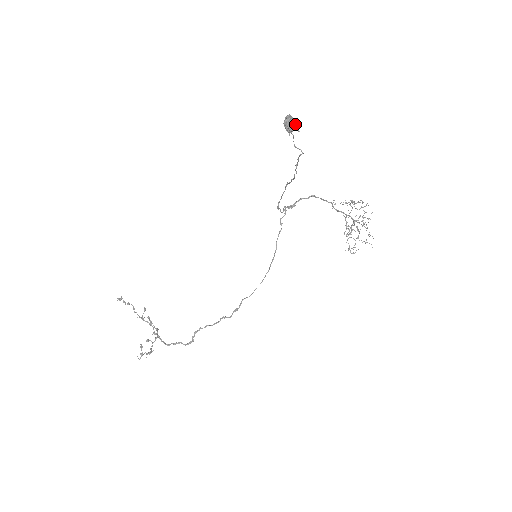
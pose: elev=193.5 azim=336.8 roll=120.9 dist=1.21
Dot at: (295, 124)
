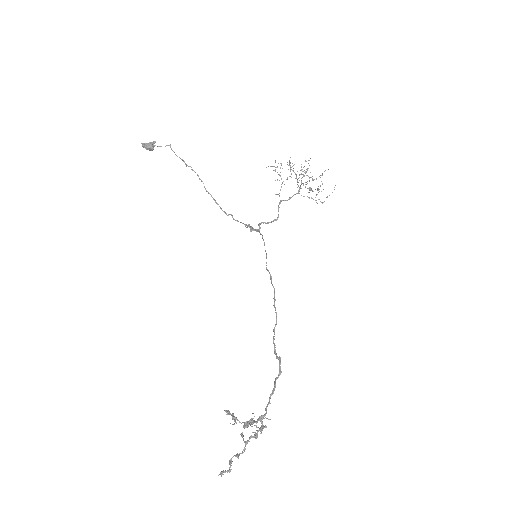
Dot at: (150, 143)
